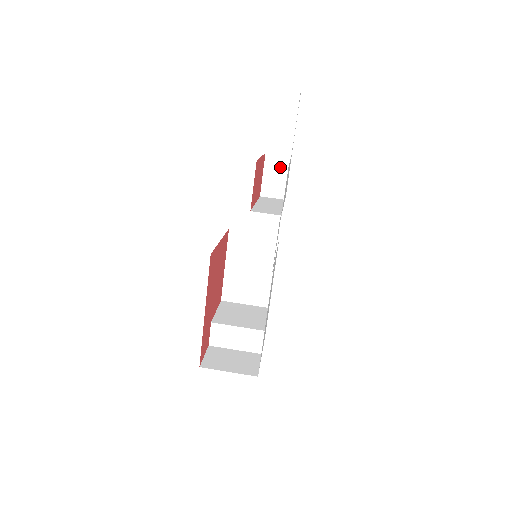
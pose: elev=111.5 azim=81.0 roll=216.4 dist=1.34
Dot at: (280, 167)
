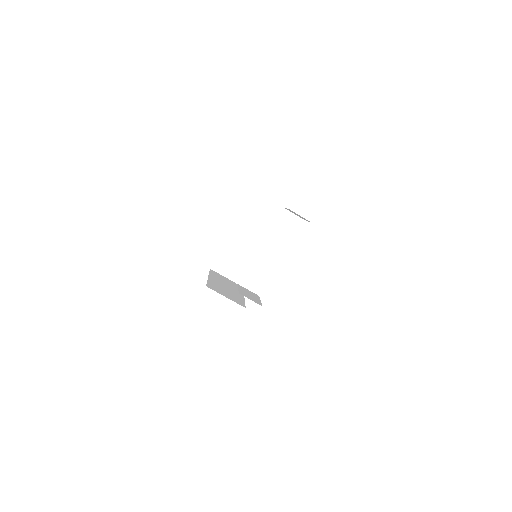
Dot at: (302, 217)
